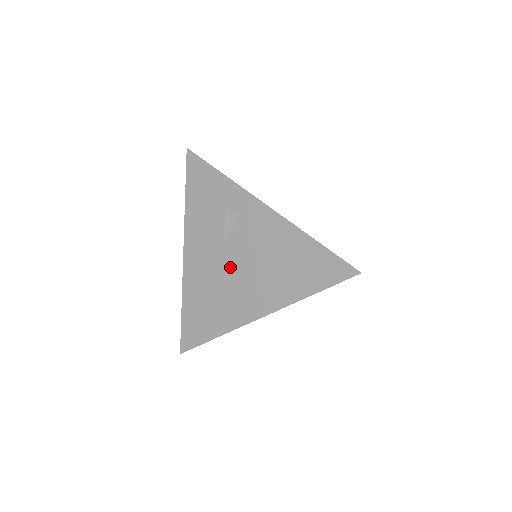
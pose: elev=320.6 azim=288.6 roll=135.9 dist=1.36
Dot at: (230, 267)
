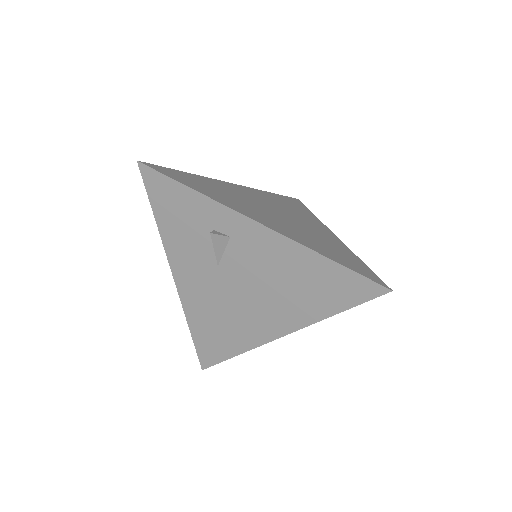
Dot at: (233, 290)
